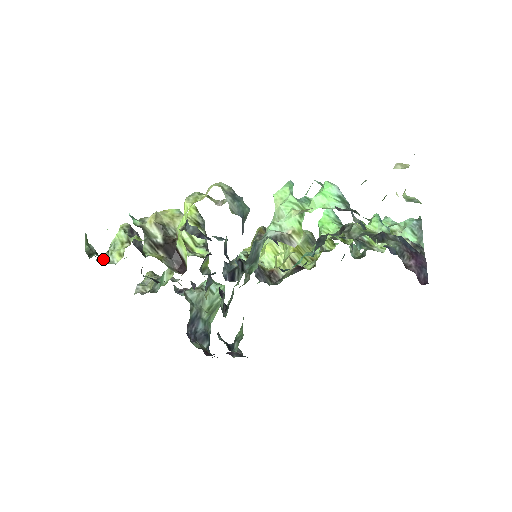
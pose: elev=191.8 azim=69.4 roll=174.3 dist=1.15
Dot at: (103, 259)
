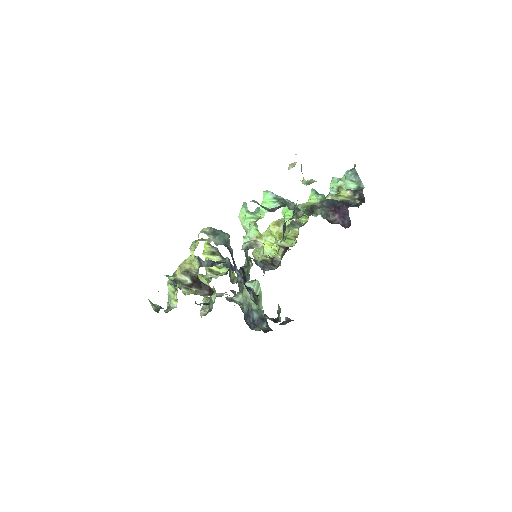
Dot at: (167, 308)
